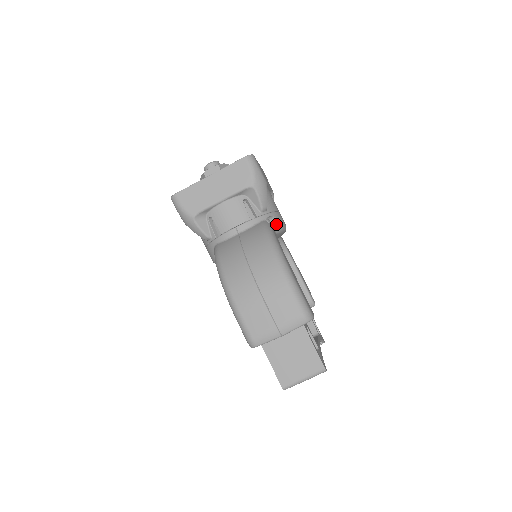
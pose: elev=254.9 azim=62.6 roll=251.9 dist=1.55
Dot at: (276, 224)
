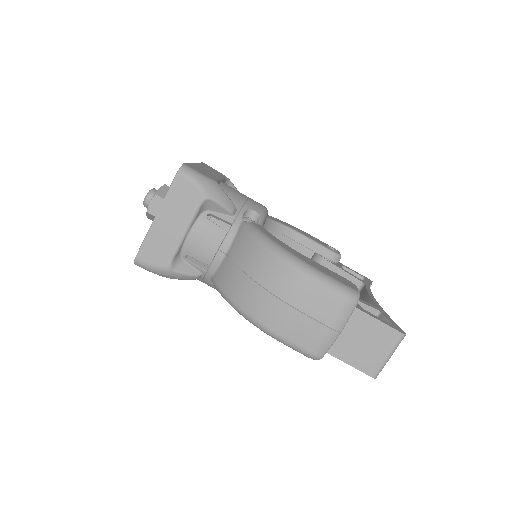
Dot at: (255, 215)
